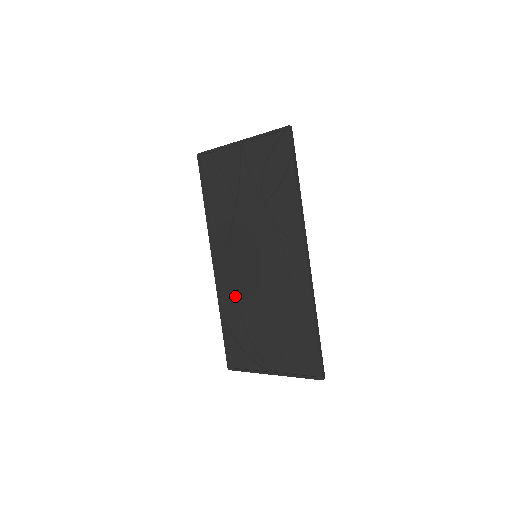
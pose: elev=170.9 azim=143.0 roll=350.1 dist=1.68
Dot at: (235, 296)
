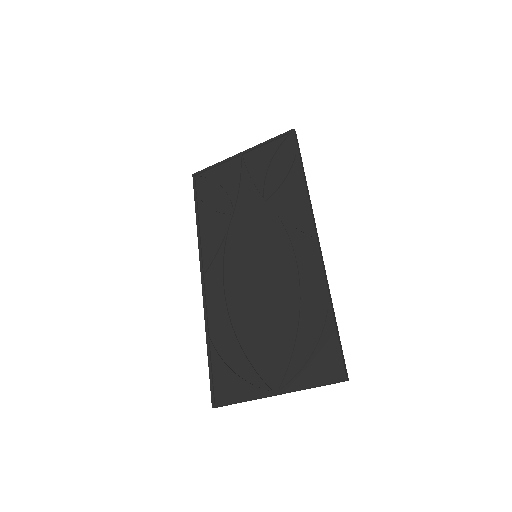
Dot at: (228, 308)
